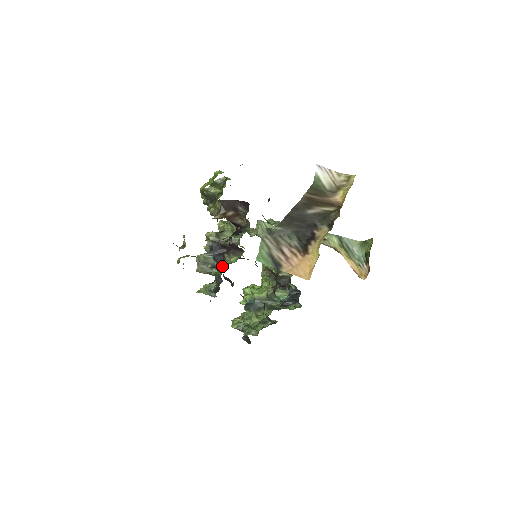
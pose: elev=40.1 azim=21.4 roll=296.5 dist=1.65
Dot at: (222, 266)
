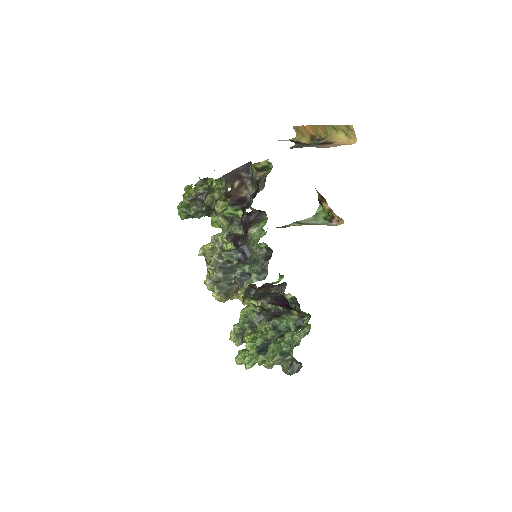
Dot at: (258, 232)
